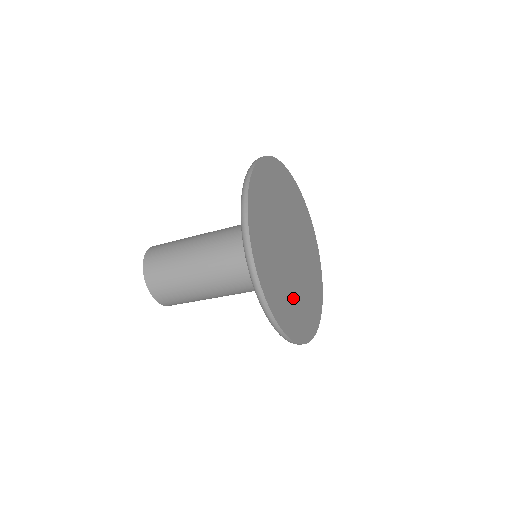
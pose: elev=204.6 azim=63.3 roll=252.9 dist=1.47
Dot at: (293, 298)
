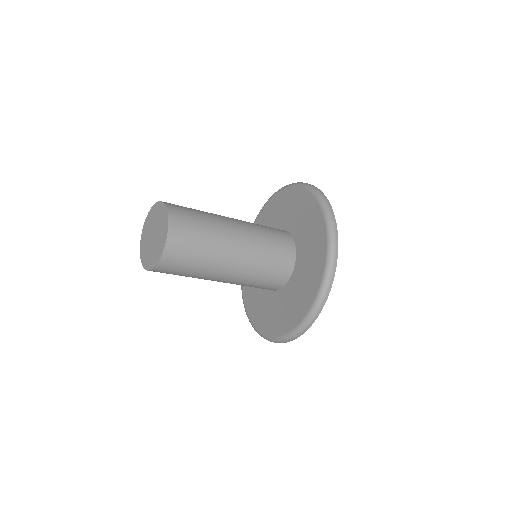
Dot at: occluded
